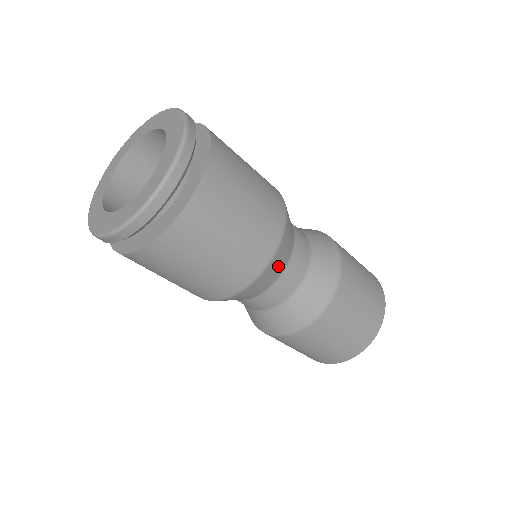
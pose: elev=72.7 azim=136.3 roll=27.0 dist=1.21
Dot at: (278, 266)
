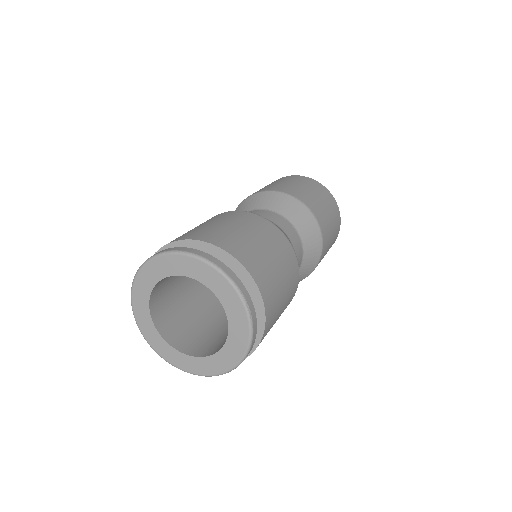
Dot at: occluded
